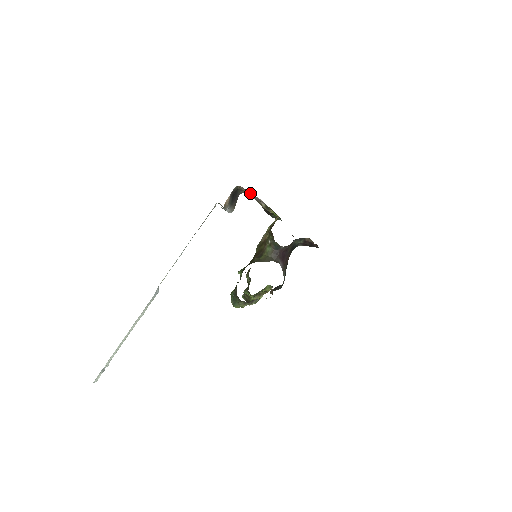
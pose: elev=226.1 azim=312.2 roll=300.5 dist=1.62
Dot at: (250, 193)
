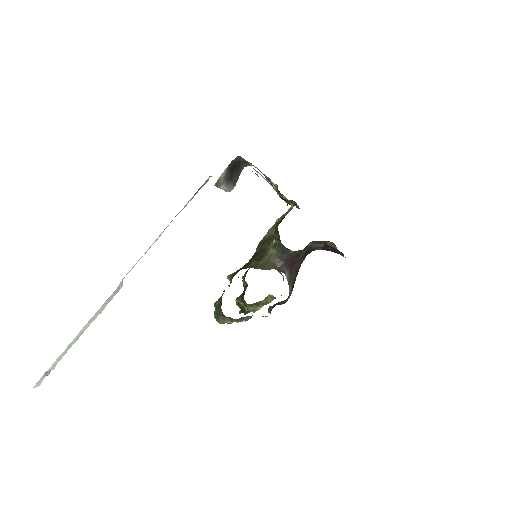
Dot at: occluded
